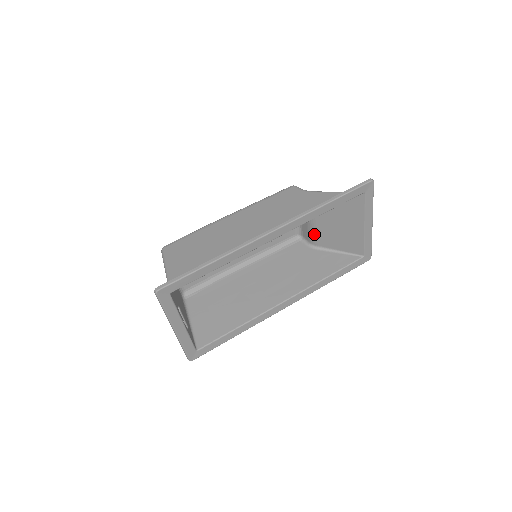
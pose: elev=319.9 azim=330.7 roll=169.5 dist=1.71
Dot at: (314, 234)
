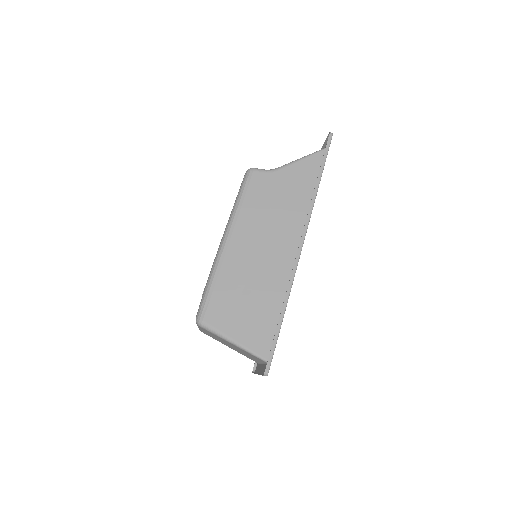
Dot at: occluded
